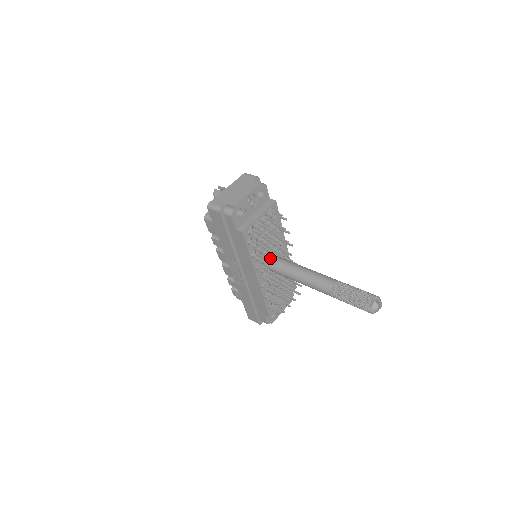
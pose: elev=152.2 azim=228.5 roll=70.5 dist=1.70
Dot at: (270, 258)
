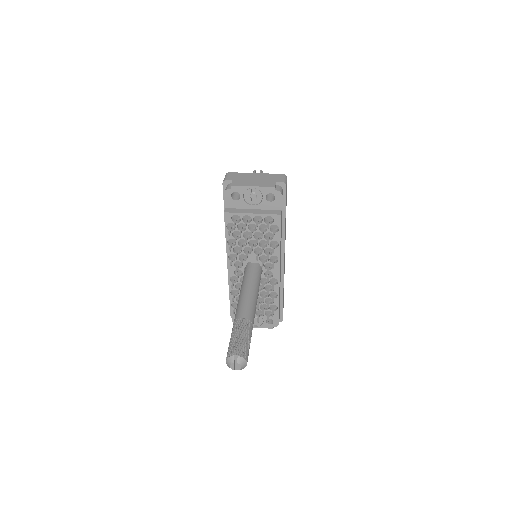
Dot at: (252, 262)
